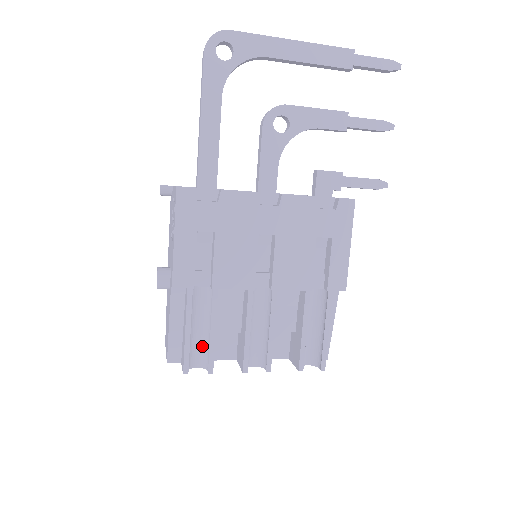
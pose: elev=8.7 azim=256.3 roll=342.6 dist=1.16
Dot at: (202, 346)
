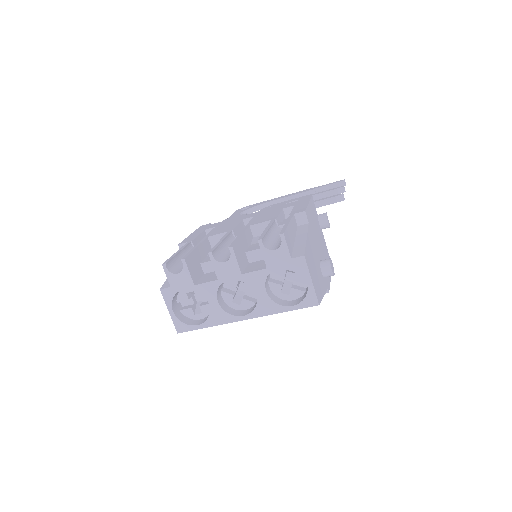
Dot at: occluded
